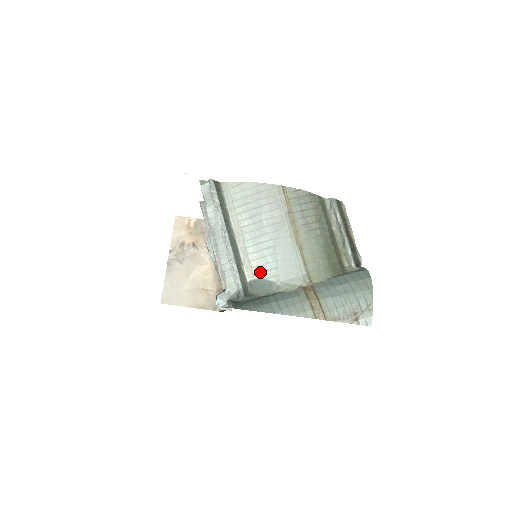
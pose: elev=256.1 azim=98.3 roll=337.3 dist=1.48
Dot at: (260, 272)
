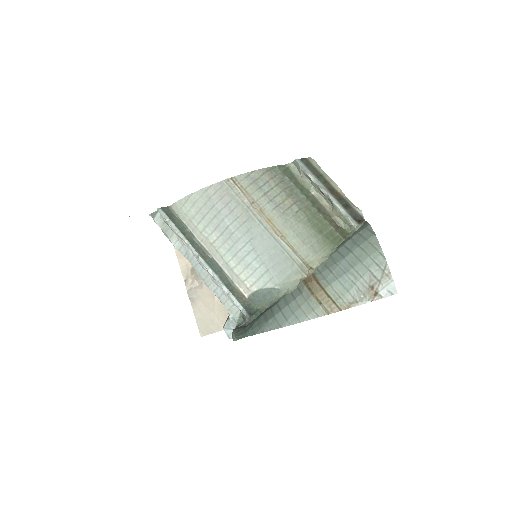
Dot at: (253, 283)
